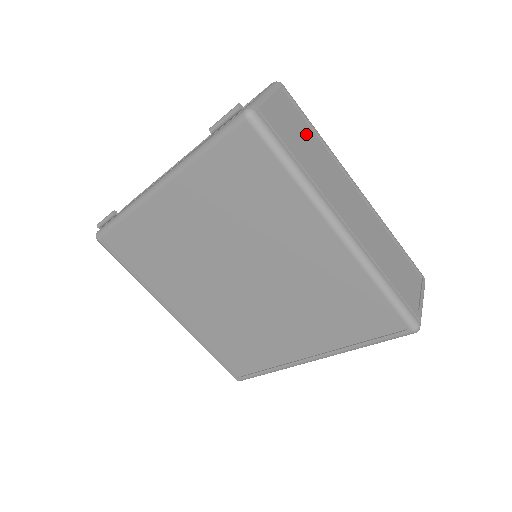
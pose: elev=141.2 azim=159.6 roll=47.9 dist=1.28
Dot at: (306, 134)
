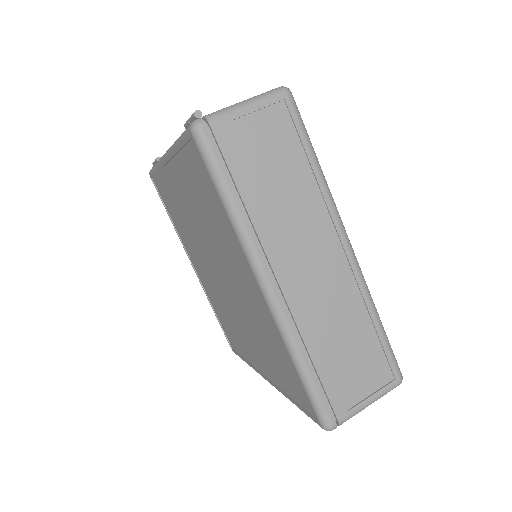
Dot at: (288, 162)
